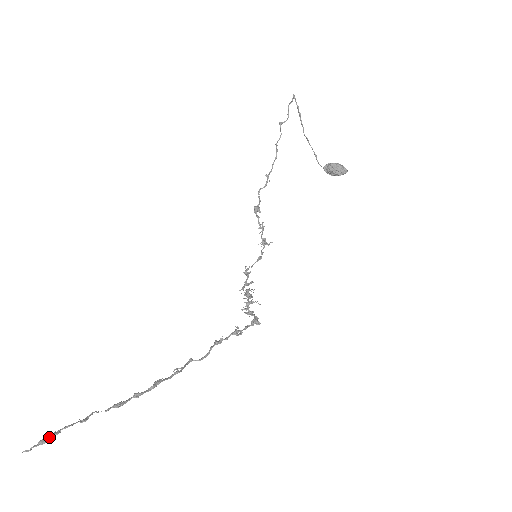
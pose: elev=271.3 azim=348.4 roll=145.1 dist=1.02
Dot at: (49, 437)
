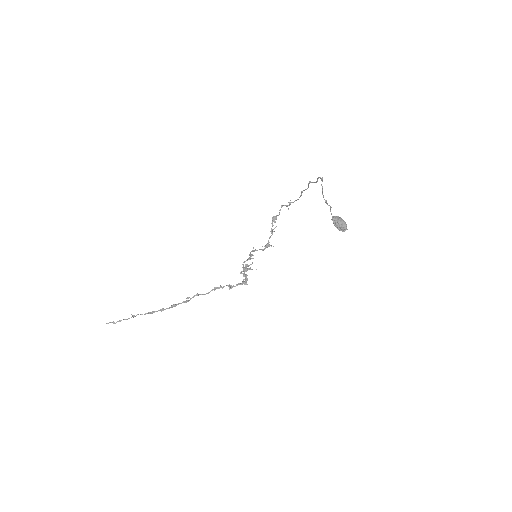
Dot at: occluded
